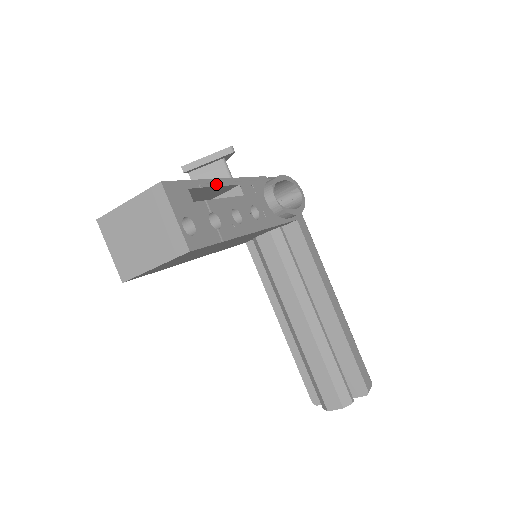
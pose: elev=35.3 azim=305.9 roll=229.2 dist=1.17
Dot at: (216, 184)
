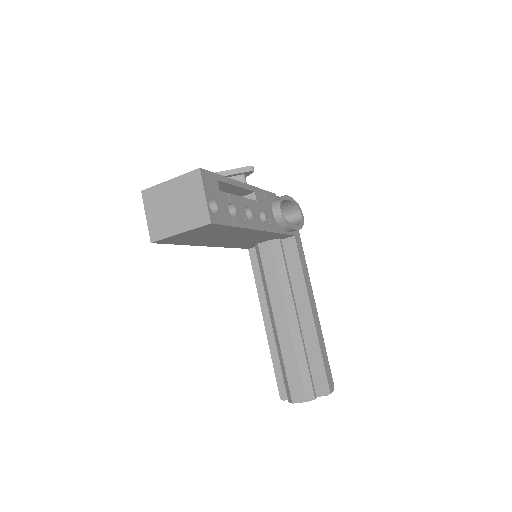
Dot at: (238, 185)
